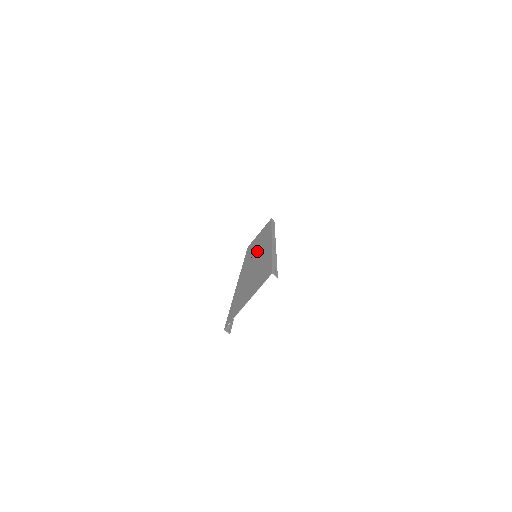
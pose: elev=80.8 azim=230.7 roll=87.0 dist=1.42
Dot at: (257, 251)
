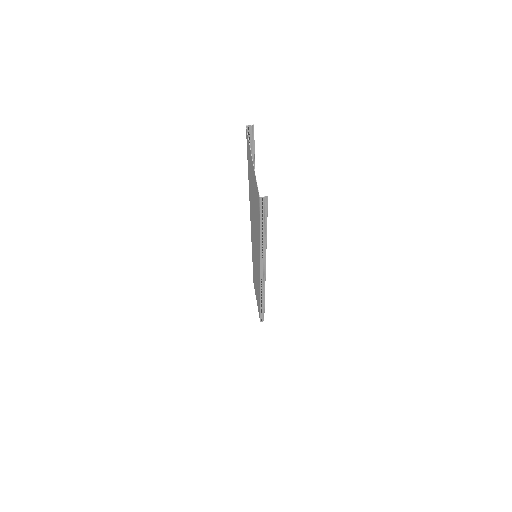
Dot at: occluded
